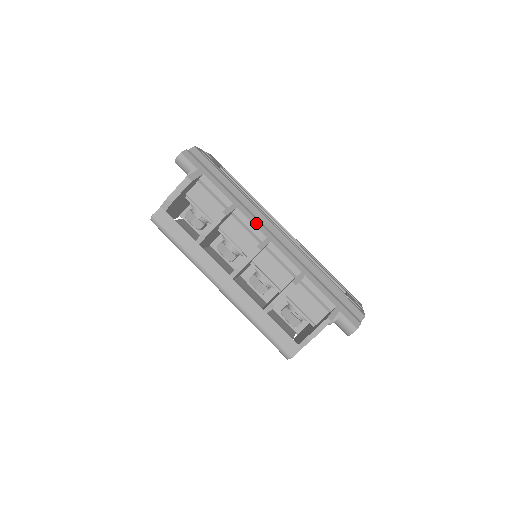
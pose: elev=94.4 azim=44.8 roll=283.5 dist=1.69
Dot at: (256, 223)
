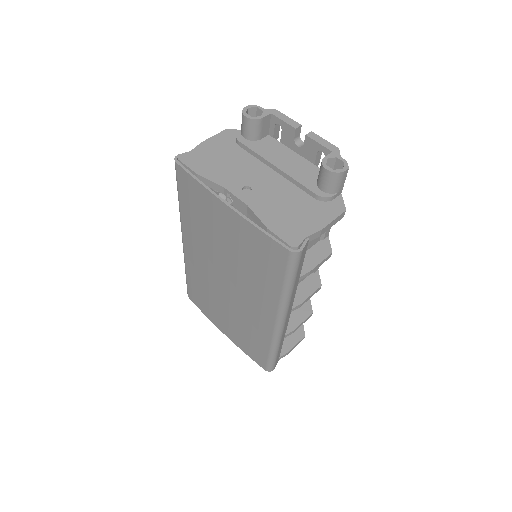
Dot at: occluded
